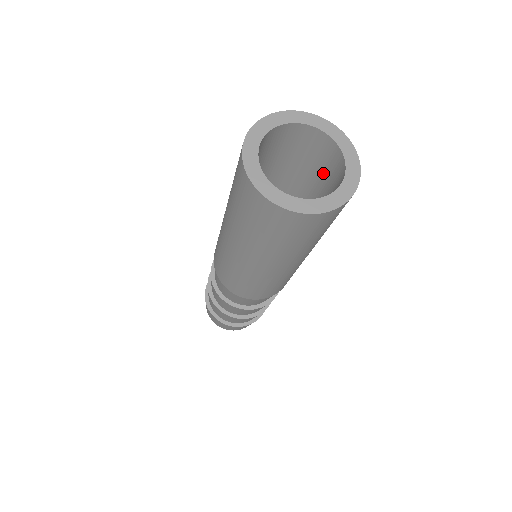
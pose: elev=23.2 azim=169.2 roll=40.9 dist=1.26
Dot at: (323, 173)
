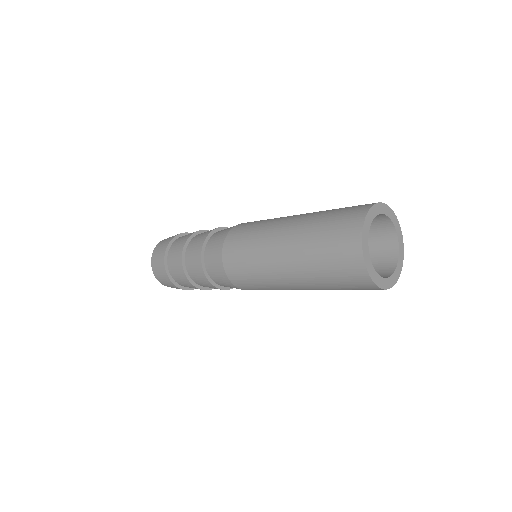
Dot at: occluded
